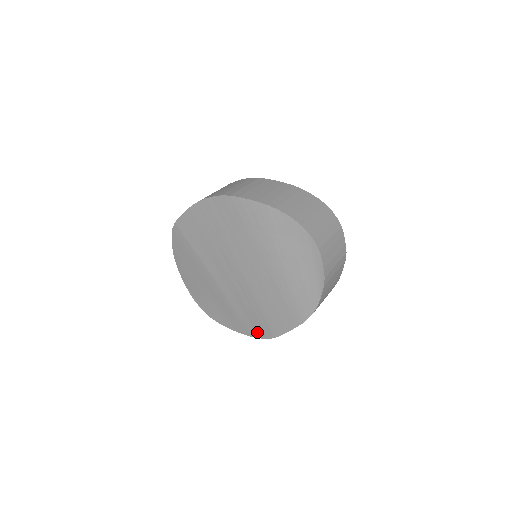
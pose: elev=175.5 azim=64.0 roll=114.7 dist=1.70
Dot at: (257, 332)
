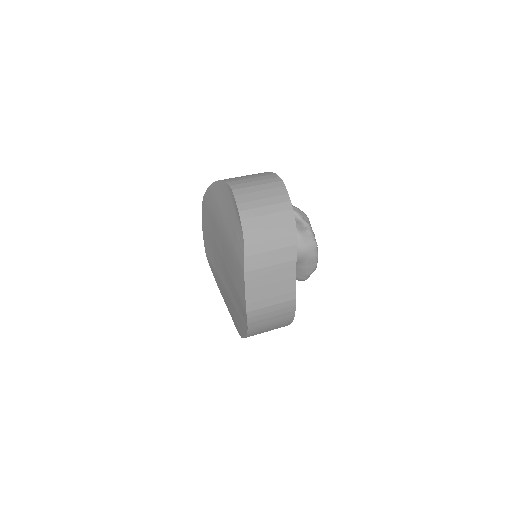
Dot at: (245, 318)
